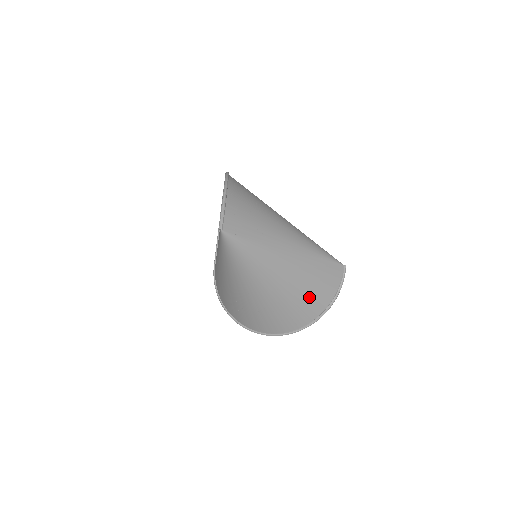
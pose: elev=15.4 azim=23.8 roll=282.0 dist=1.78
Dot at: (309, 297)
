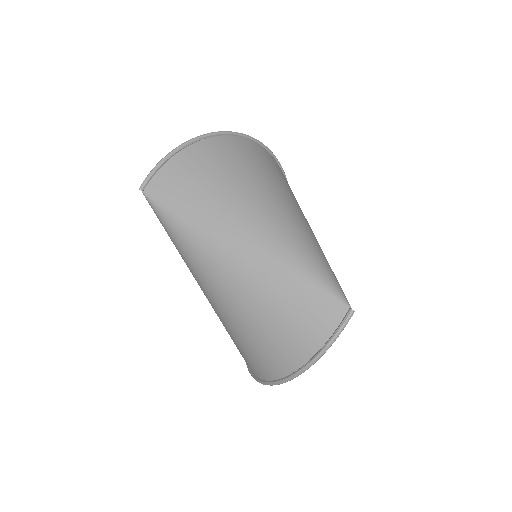
Dot at: (270, 334)
